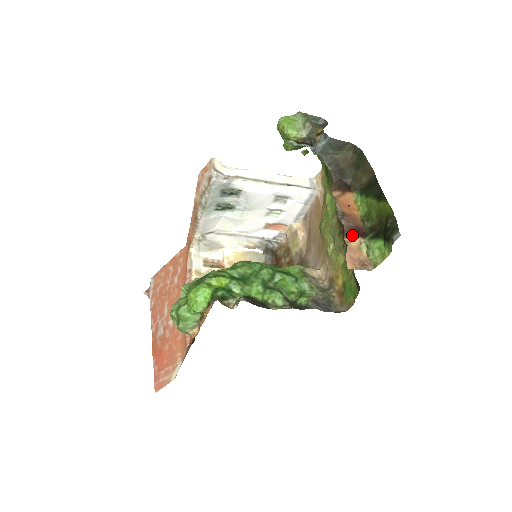
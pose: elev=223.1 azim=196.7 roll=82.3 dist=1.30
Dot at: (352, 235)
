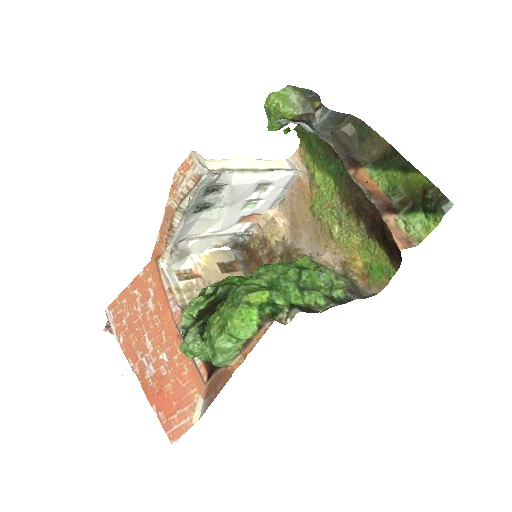
Dot at: (386, 213)
